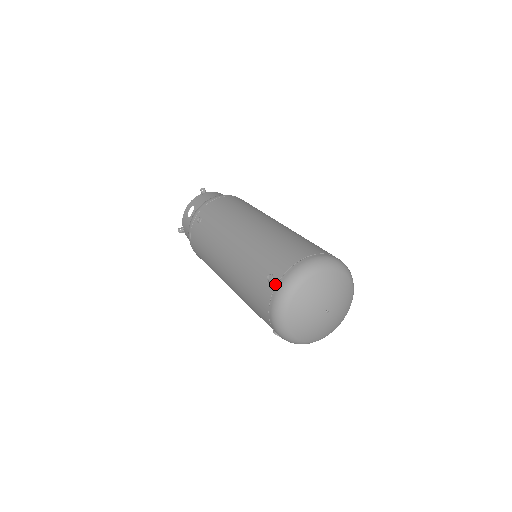
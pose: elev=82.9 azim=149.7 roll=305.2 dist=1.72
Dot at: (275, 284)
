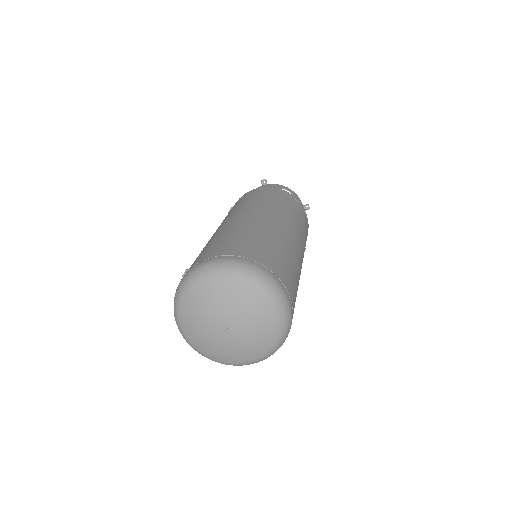
Dot at: occluded
